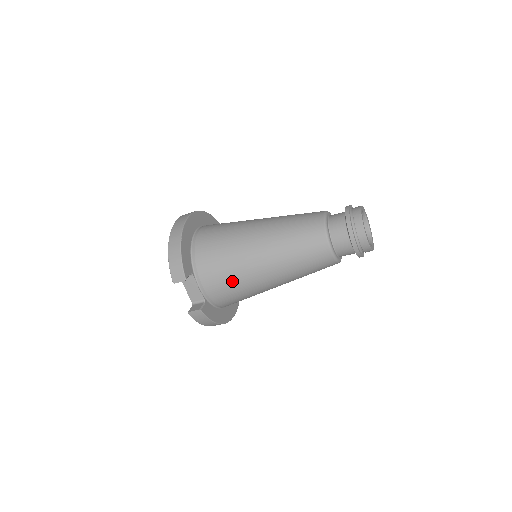
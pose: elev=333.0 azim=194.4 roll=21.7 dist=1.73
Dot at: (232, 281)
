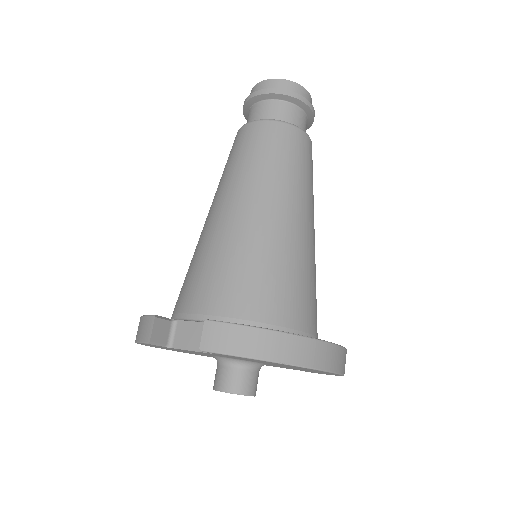
Dot at: (220, 263)
